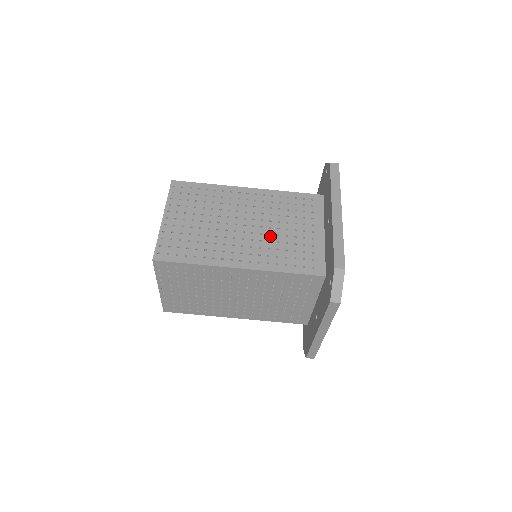
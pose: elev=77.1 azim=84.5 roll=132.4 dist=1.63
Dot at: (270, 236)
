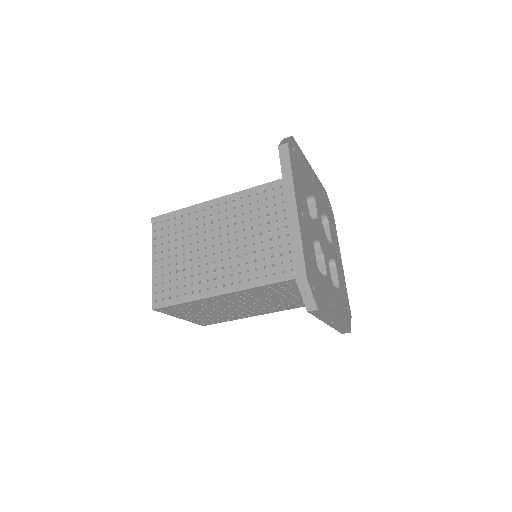
Dot at: (246, 248)
